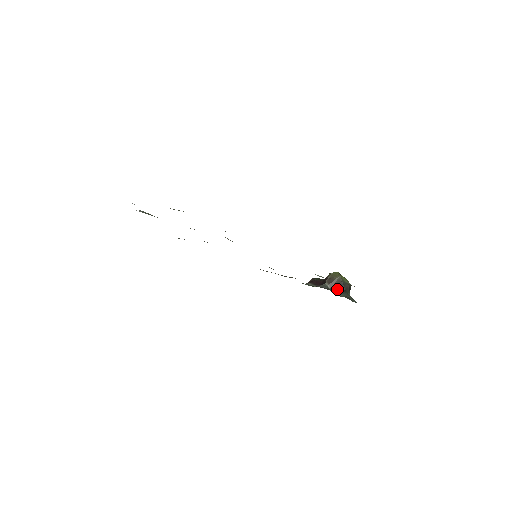
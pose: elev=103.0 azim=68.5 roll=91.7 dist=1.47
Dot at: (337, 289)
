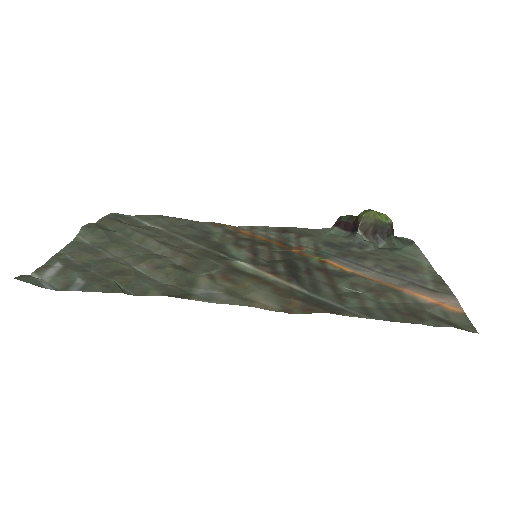
Dot at: (375, 237)
